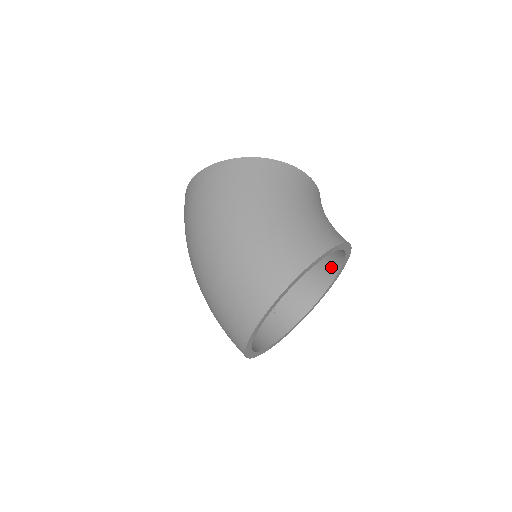
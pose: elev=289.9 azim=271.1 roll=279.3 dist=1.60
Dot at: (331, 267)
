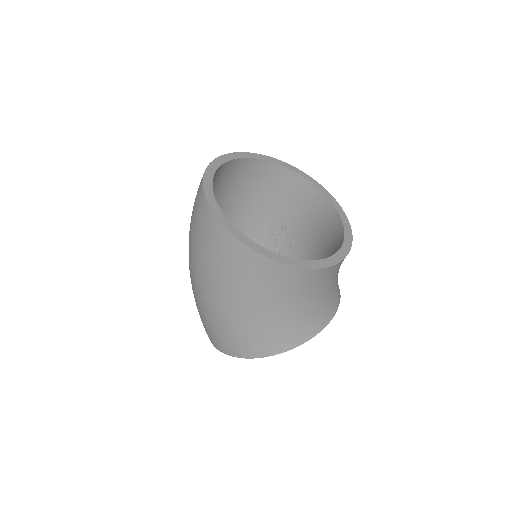
Dot at: occluded
